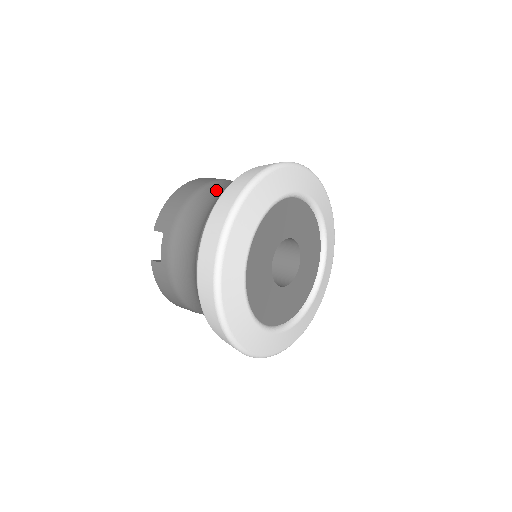
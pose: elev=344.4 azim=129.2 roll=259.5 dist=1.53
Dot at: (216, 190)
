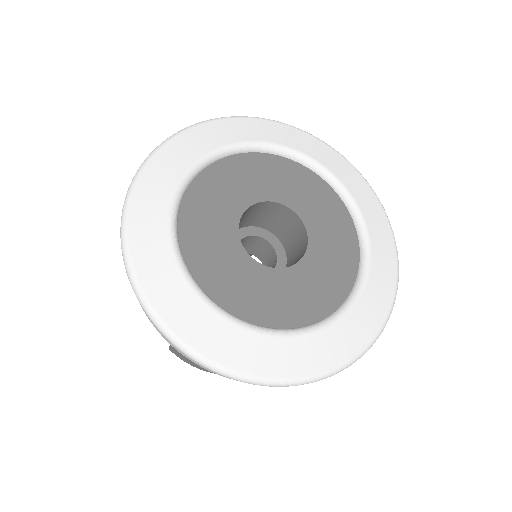
Dot at: occluded
